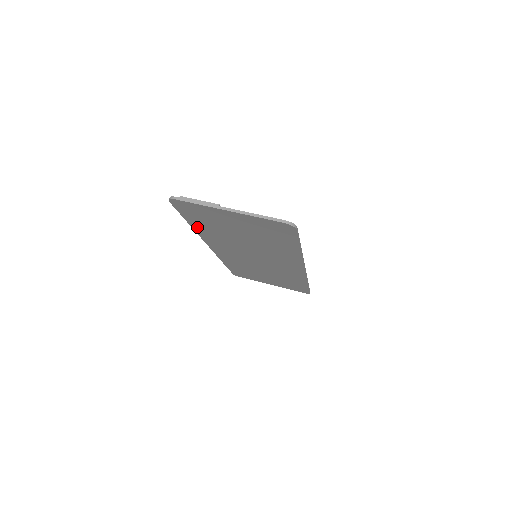
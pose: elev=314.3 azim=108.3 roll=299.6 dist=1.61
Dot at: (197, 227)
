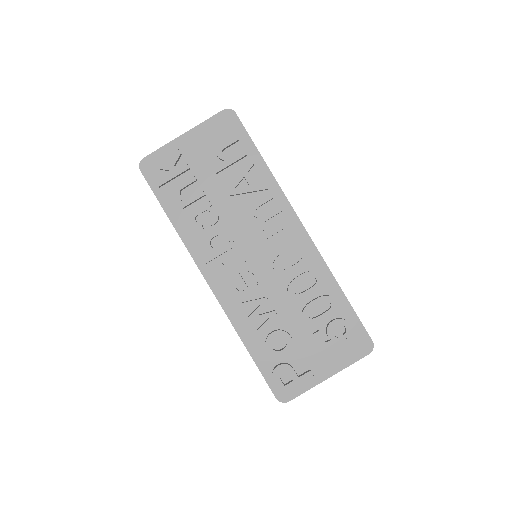
Dot at: (251, 342)
